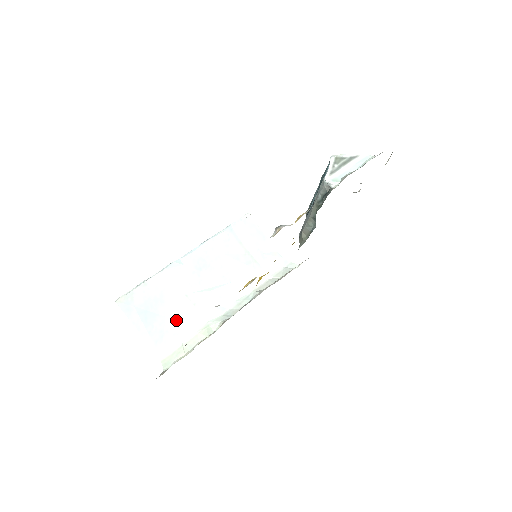
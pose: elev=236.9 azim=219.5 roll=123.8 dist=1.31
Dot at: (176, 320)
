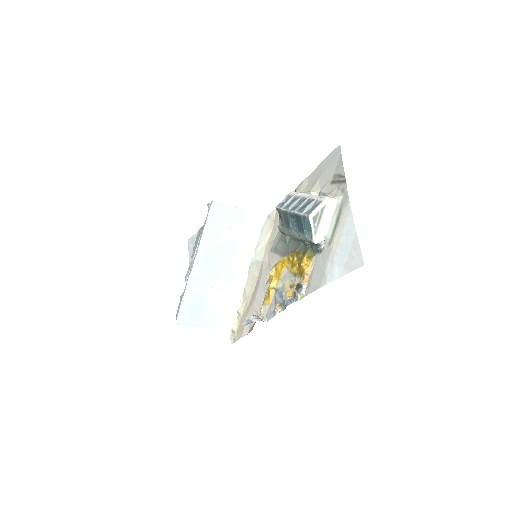
Dot at: (216, 305)
